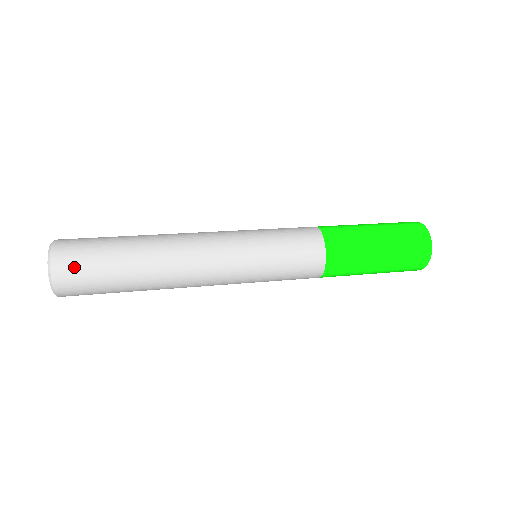
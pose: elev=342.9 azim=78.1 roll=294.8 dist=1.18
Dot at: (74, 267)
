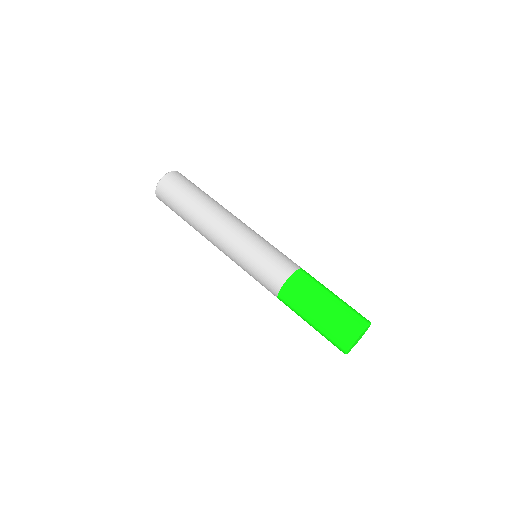
Dot at: (165, 194)
